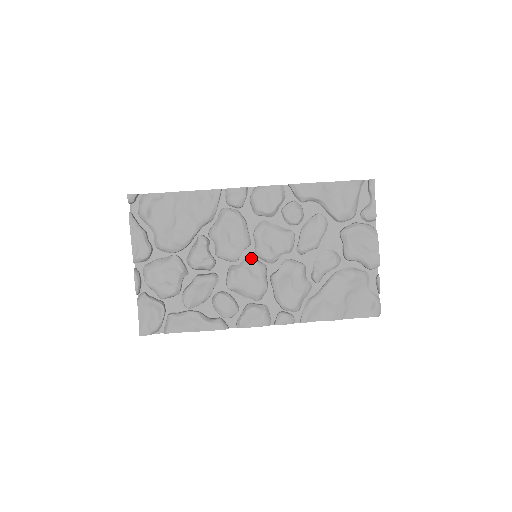
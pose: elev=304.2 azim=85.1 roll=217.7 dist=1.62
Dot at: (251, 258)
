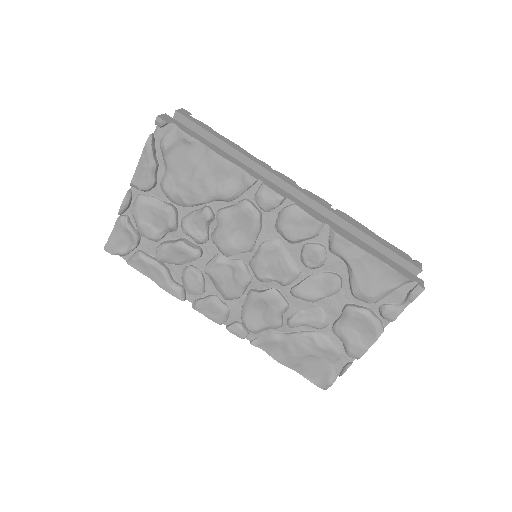
Dot at: (243, 263)
